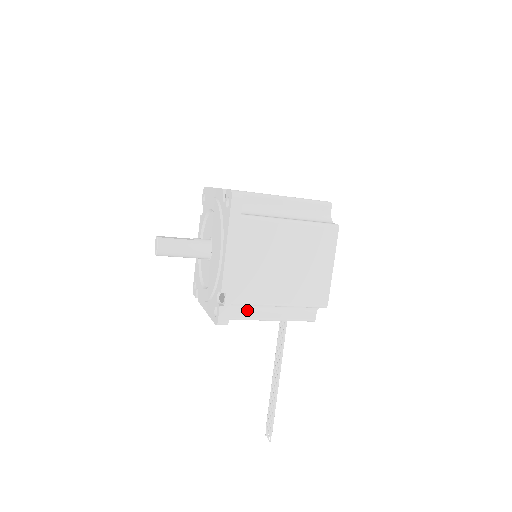
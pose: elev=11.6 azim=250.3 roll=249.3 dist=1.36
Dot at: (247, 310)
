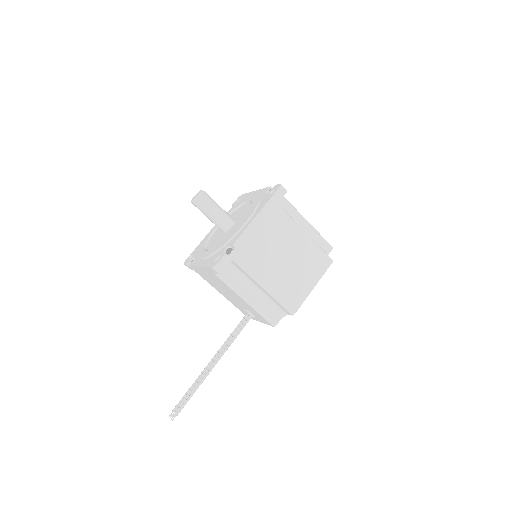
Dot at: (236, 279)
